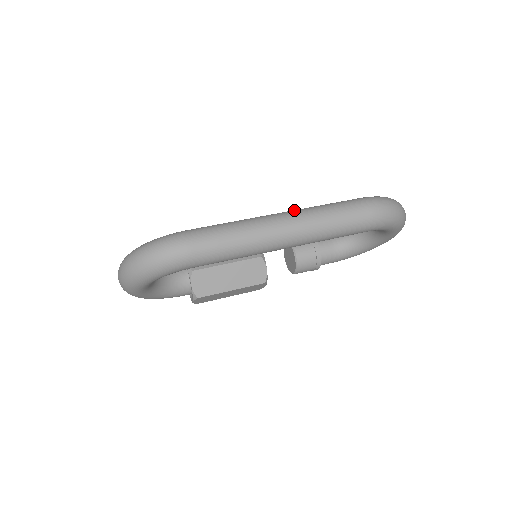
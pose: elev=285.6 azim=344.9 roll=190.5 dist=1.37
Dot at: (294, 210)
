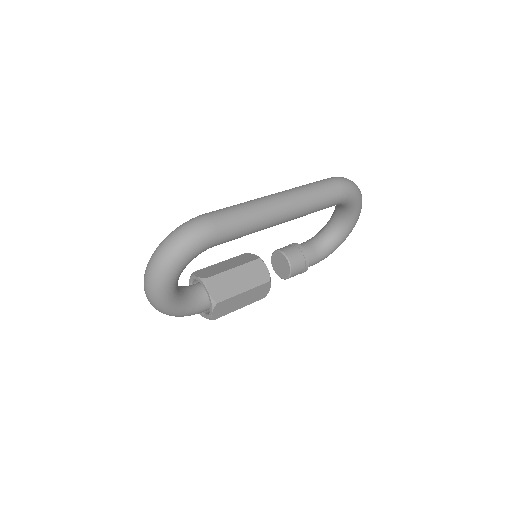
Dot at: occluded
